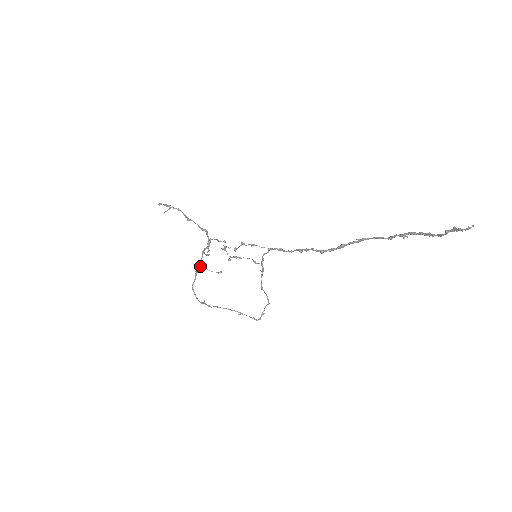
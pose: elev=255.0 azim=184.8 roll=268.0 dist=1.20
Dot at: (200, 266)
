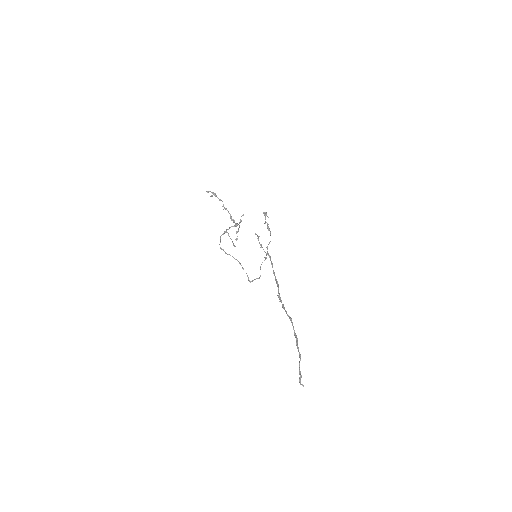
Dot at: occluded
